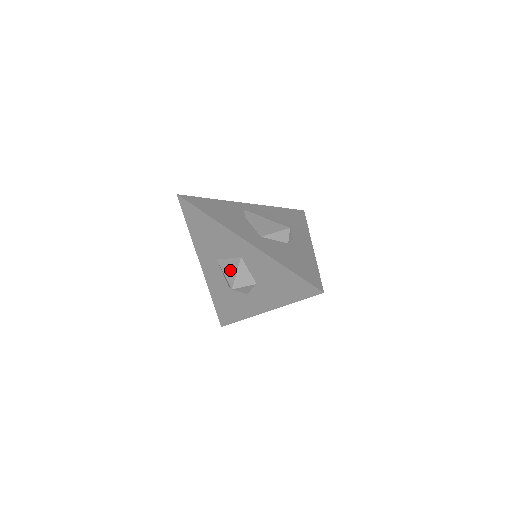
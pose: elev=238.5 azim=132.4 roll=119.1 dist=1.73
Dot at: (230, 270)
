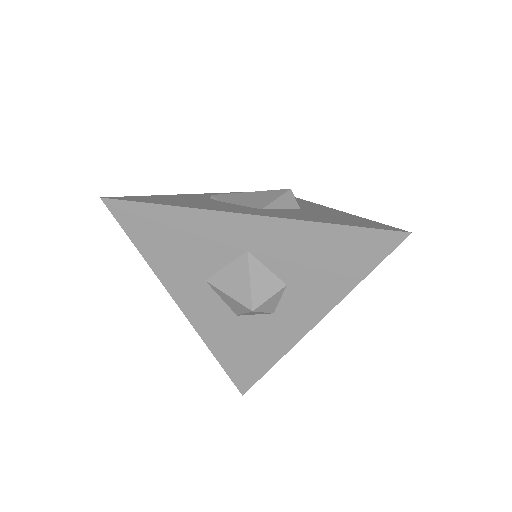
Dot at: (236, 283)
